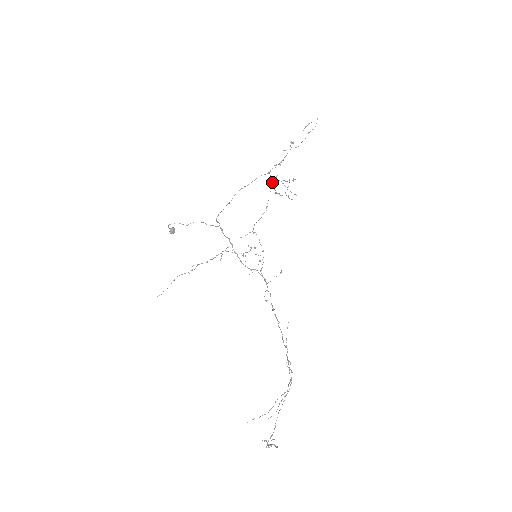
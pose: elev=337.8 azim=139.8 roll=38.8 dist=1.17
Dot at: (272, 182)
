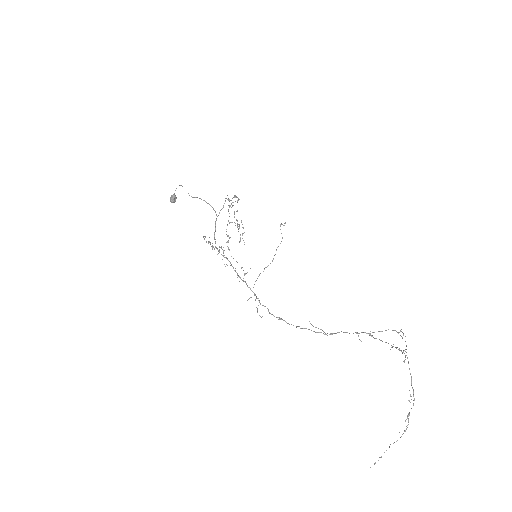
Dot at: (229, 216)
